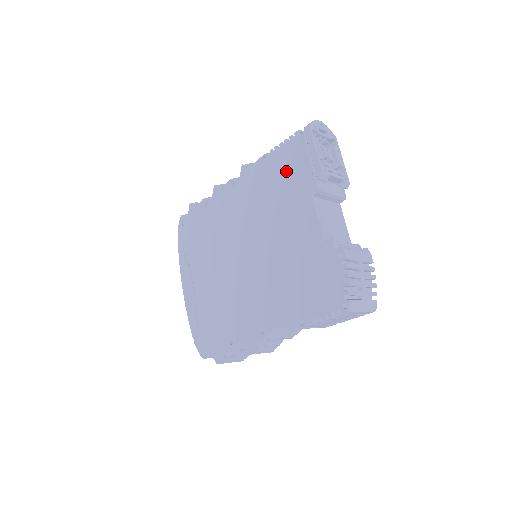
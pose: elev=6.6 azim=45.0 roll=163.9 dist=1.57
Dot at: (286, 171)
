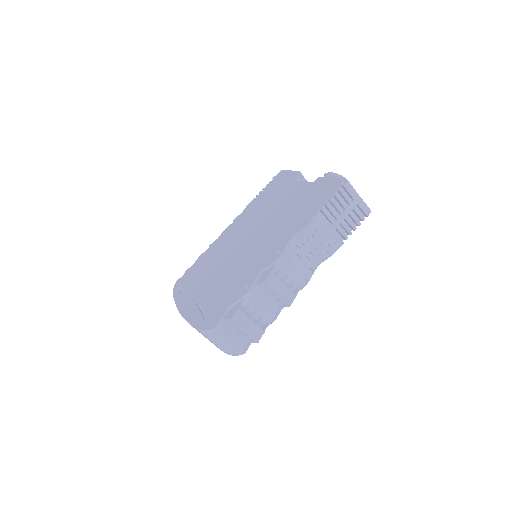
Dot at: (271, 190)
